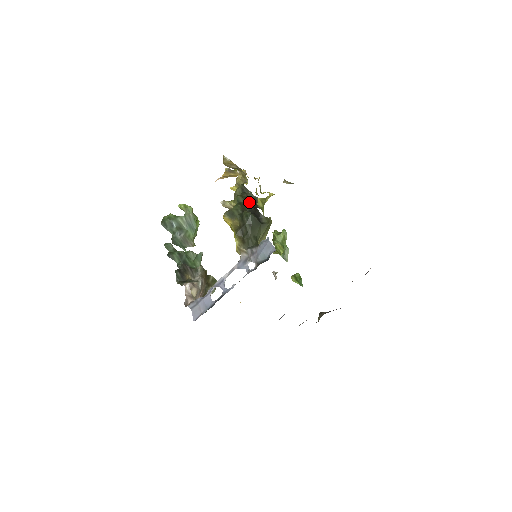
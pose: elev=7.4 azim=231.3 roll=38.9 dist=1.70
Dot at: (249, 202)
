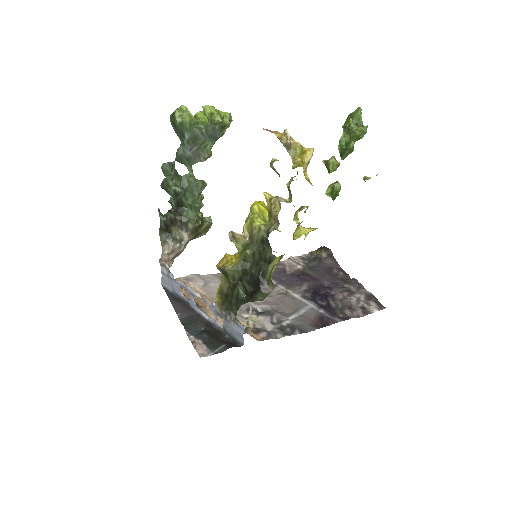
Dot at: (260, 260)
